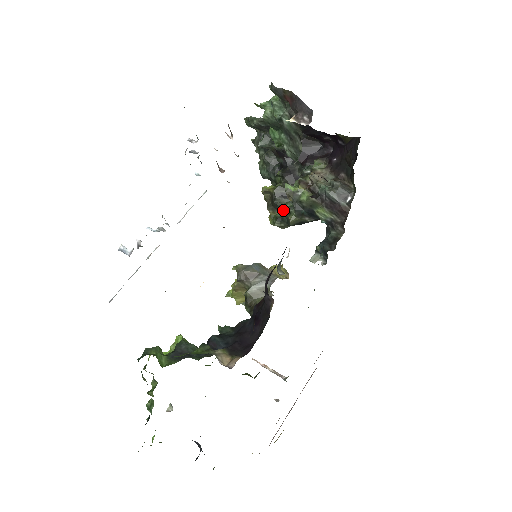
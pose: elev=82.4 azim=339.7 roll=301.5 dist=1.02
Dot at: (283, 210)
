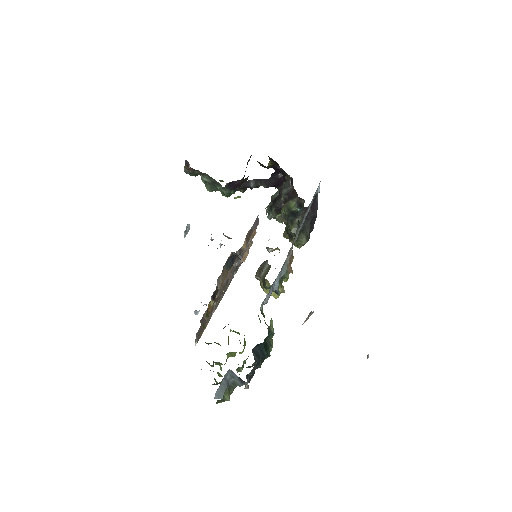
Dot at: (291, 232)
